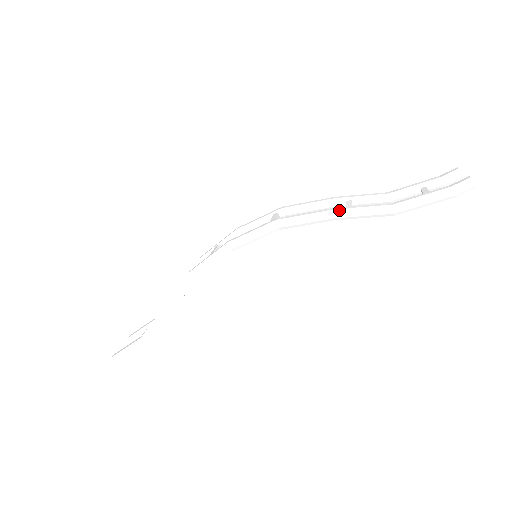
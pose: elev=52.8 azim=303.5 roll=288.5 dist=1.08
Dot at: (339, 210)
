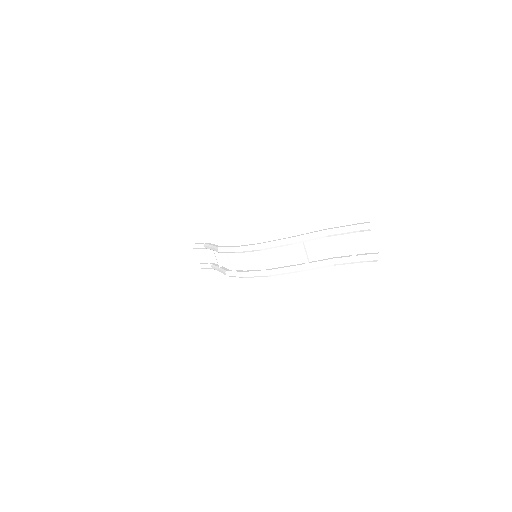
Dot at: (302, 271)
